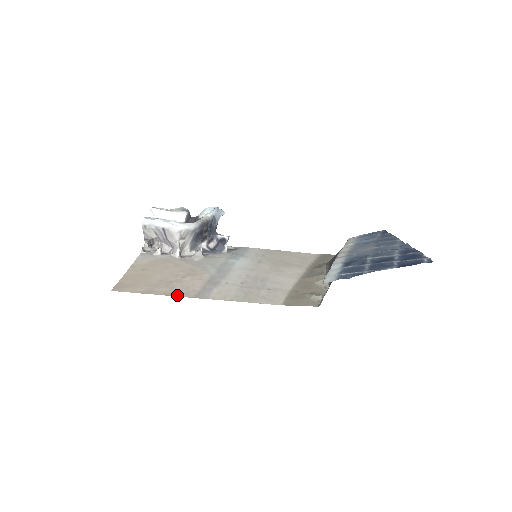
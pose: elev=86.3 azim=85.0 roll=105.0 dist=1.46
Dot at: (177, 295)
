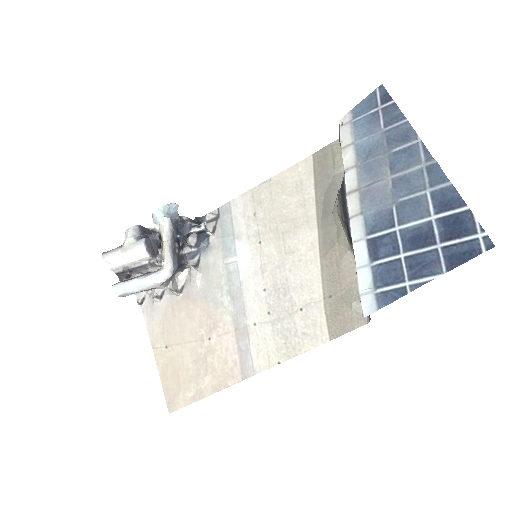
Dot at: (226, 385)
